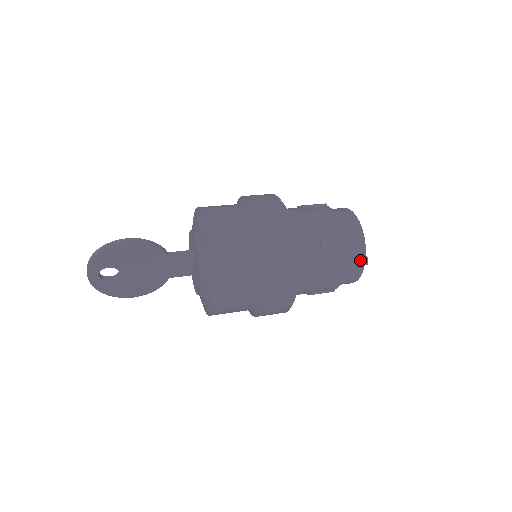
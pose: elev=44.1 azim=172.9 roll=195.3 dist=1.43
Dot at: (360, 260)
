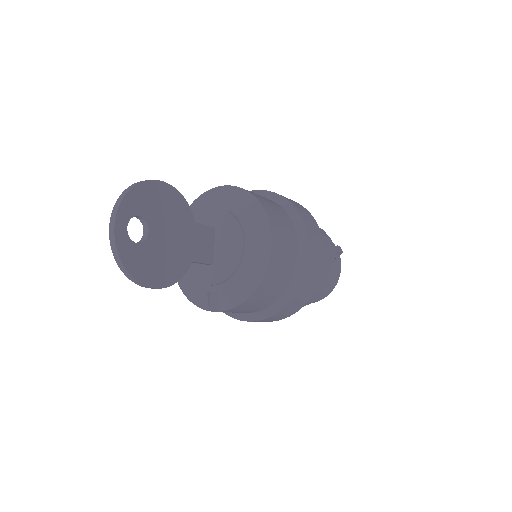
Dot at: (337, 247)
